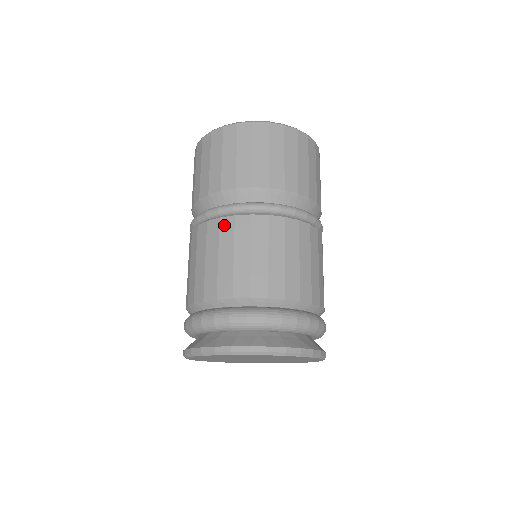
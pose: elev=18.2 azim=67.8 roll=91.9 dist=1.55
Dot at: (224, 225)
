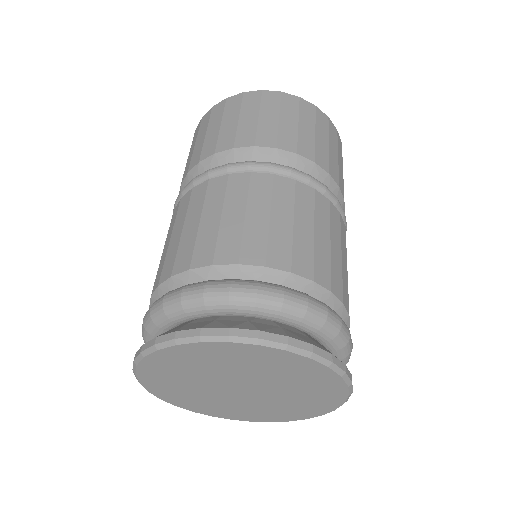
Dot at: (213, 185)
